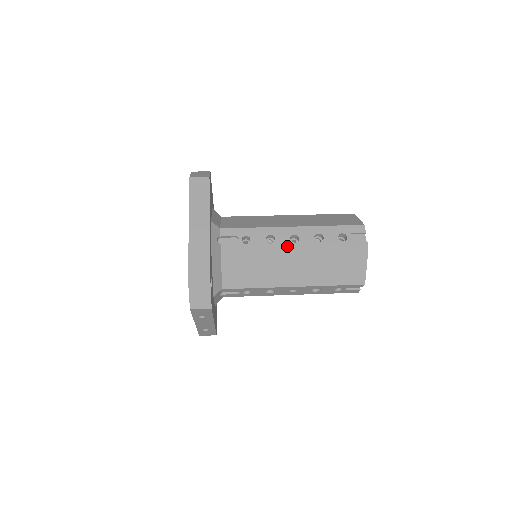
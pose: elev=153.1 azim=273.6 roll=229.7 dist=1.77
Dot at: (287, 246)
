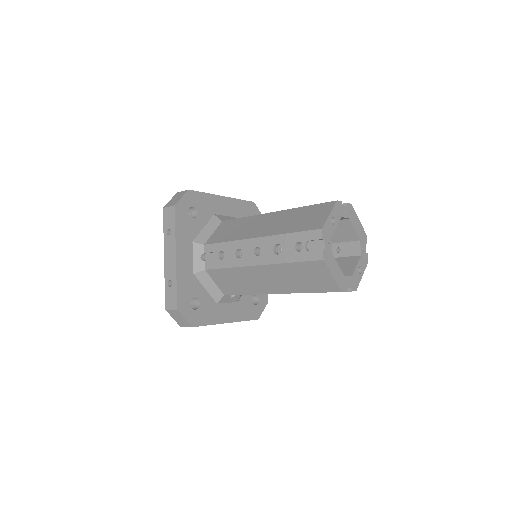
Dot at: occluded
